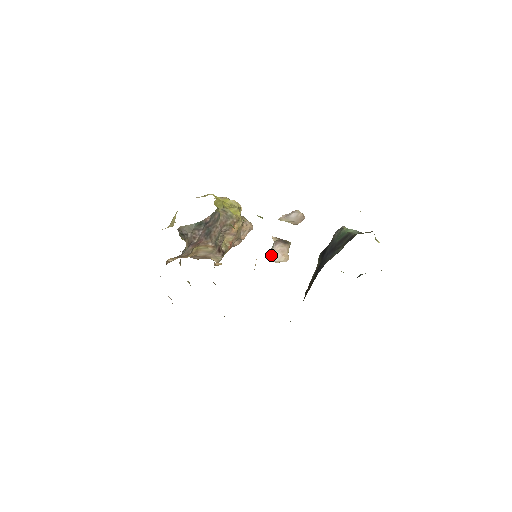
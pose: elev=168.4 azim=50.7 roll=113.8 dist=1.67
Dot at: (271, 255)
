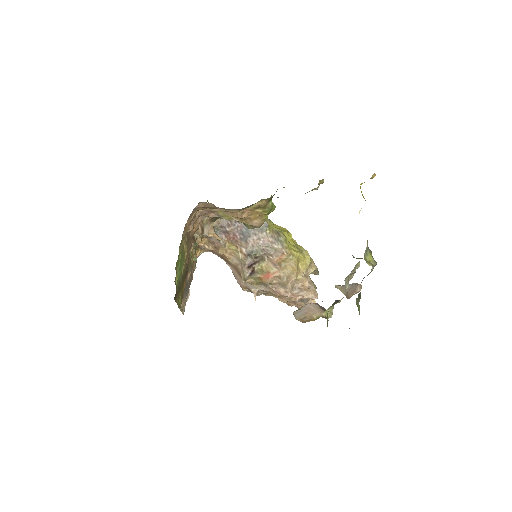
Dot at: (298, 309)
